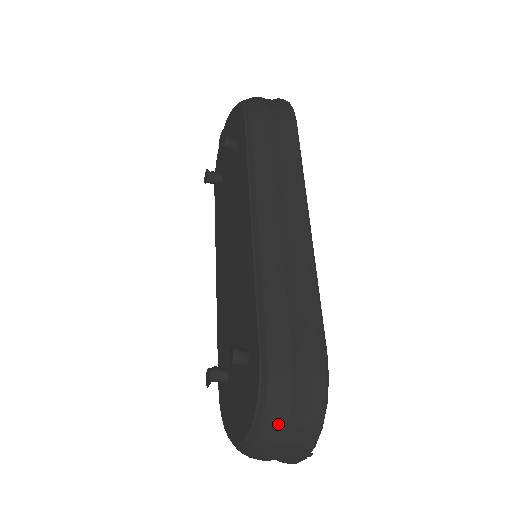
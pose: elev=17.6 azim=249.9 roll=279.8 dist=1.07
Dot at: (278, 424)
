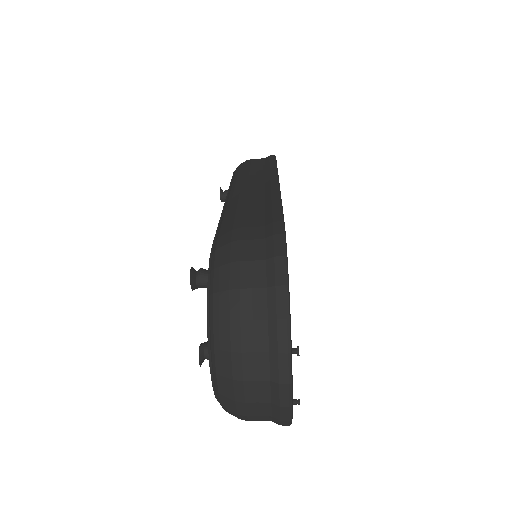
Dot at: (229, 289)
